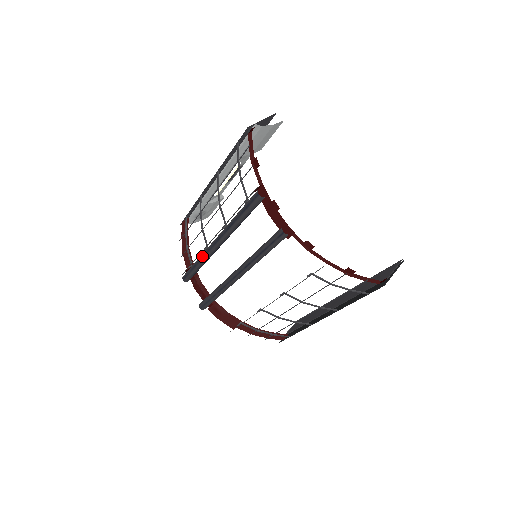
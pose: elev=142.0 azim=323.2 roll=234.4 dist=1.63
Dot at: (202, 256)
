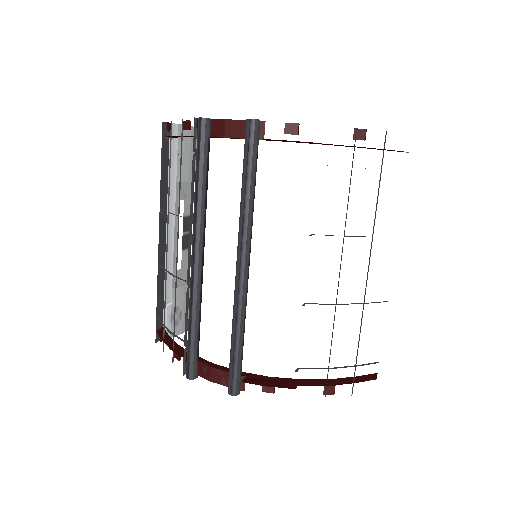
Dot at: (190, 298)
